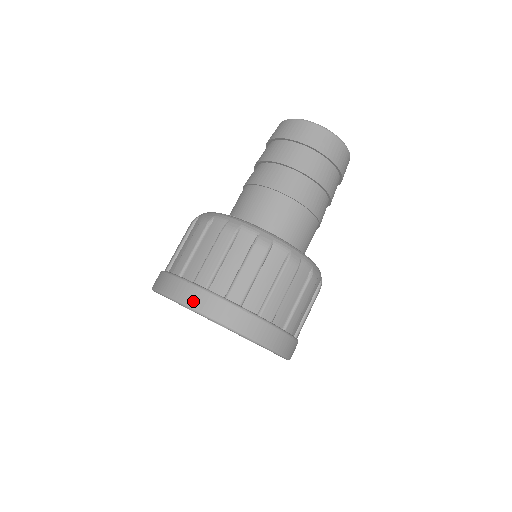
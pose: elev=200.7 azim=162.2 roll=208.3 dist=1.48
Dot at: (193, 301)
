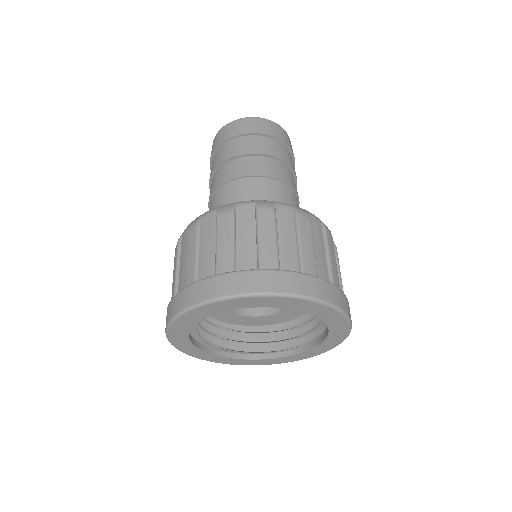
Dot at: (227, 289)
